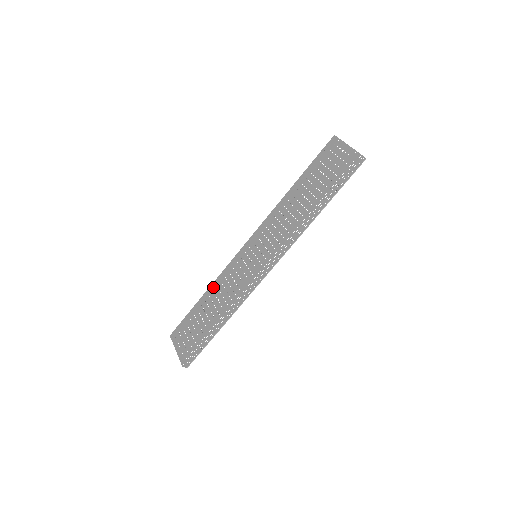
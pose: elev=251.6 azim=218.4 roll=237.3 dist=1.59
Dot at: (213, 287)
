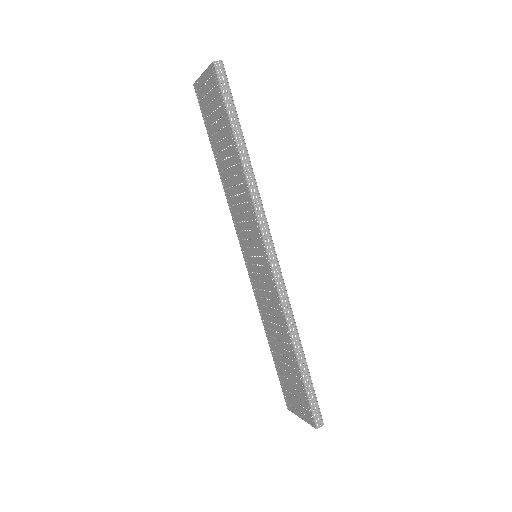
Dot at: (265, 325)
